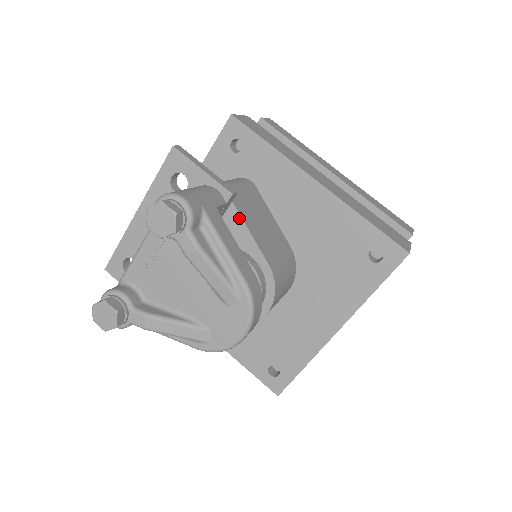
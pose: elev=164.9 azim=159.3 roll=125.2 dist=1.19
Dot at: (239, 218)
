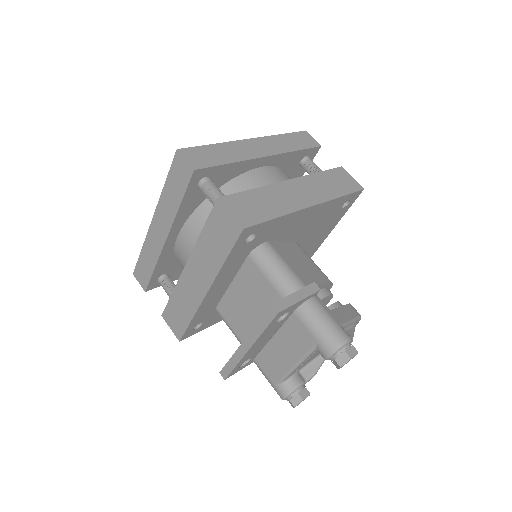
Dot at: occluded
